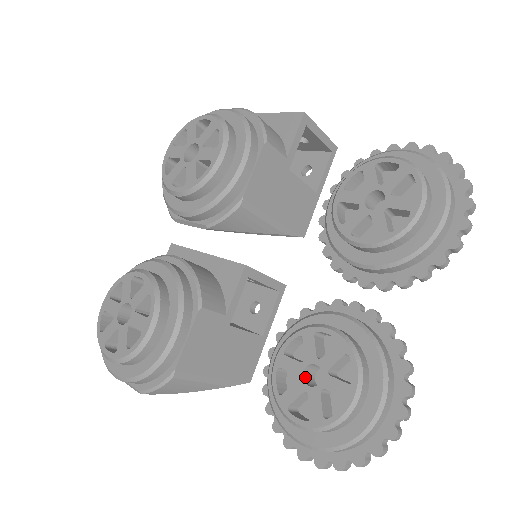
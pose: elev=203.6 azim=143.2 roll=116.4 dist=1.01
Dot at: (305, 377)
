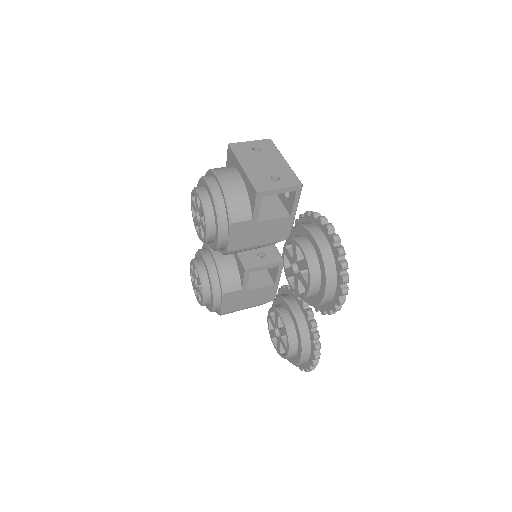
Dot at: (277, 330)
